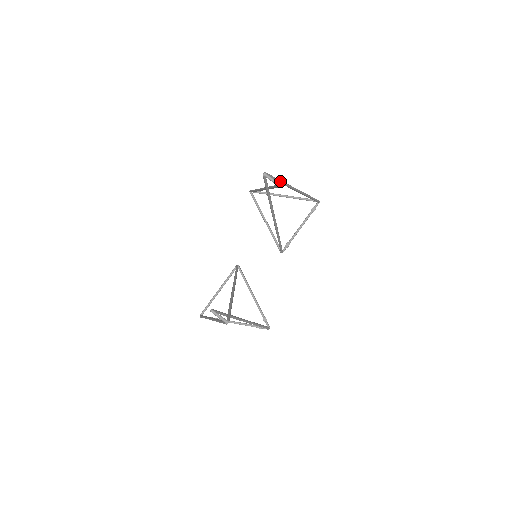
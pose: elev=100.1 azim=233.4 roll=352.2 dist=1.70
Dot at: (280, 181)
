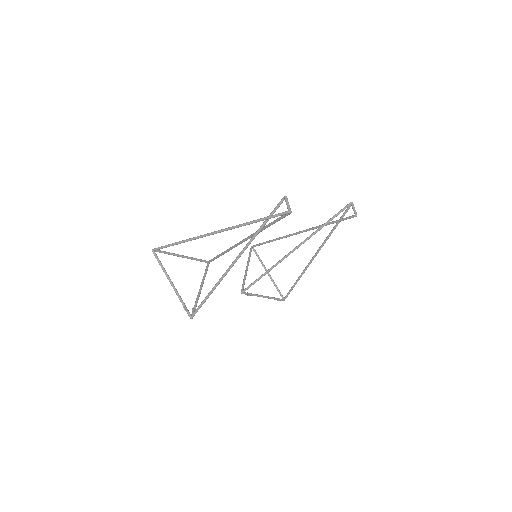
Dot at: occluded
